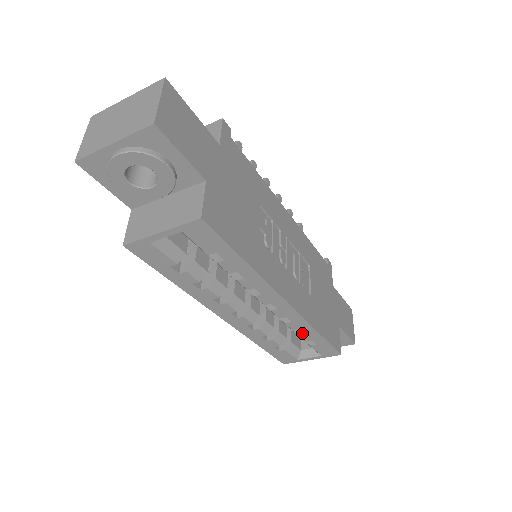
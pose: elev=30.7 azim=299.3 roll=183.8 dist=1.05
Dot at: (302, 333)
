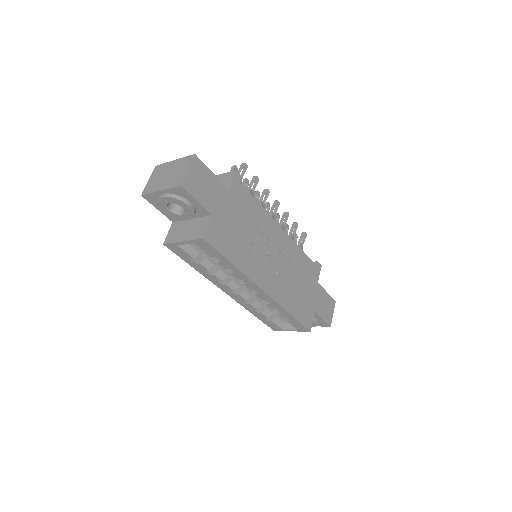
Dot at: (279, 312)
